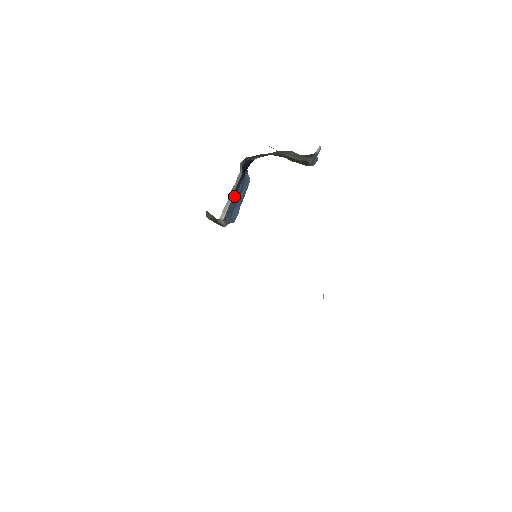
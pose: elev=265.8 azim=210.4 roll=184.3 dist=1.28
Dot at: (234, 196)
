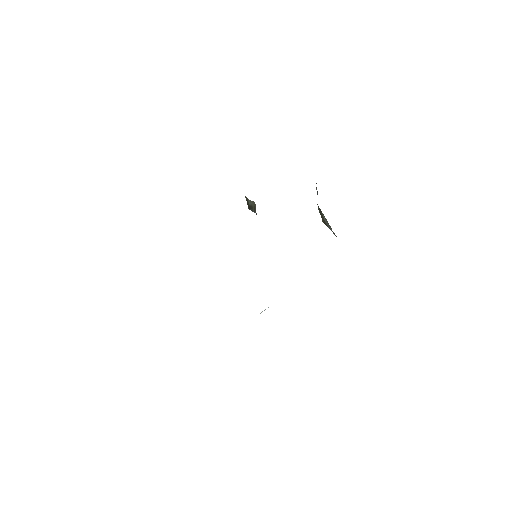
Dot at: occluded
